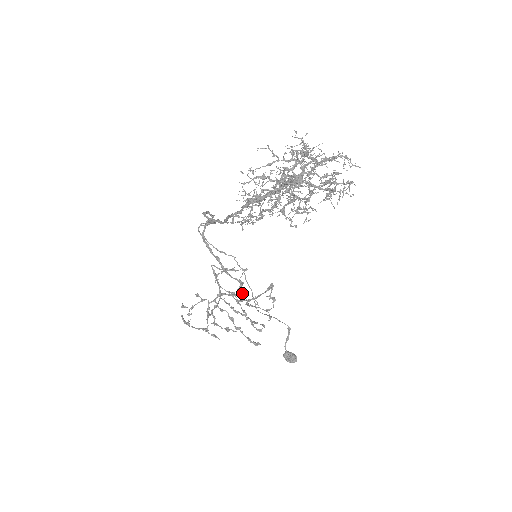
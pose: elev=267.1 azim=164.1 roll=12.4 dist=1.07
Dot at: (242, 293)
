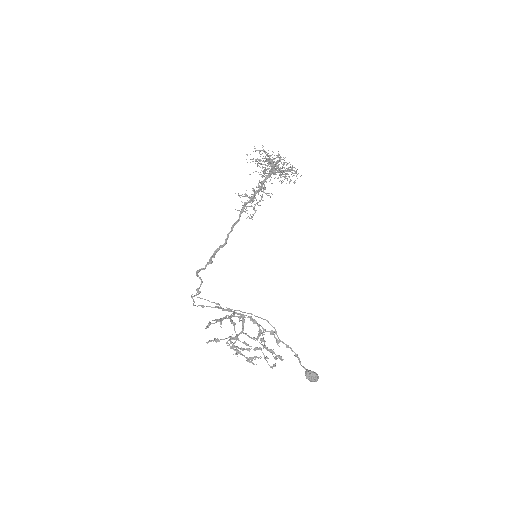
Dot at: occluded
